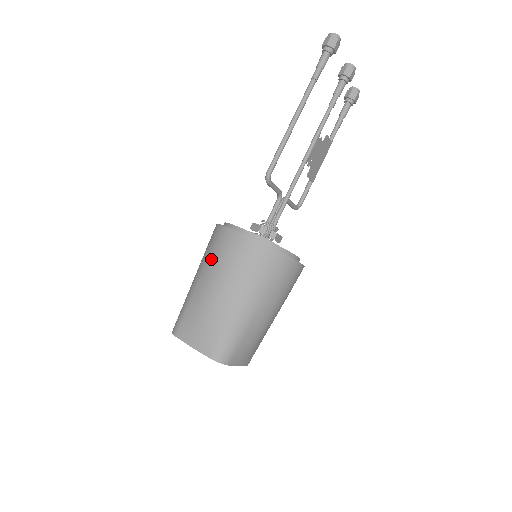
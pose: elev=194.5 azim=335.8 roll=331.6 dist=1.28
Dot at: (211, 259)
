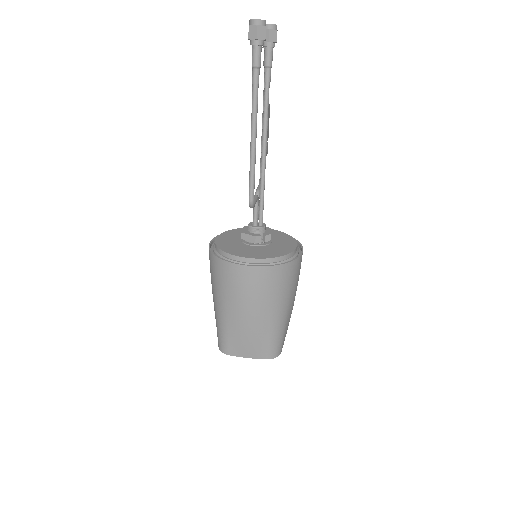
Dot at: (231, 293)
